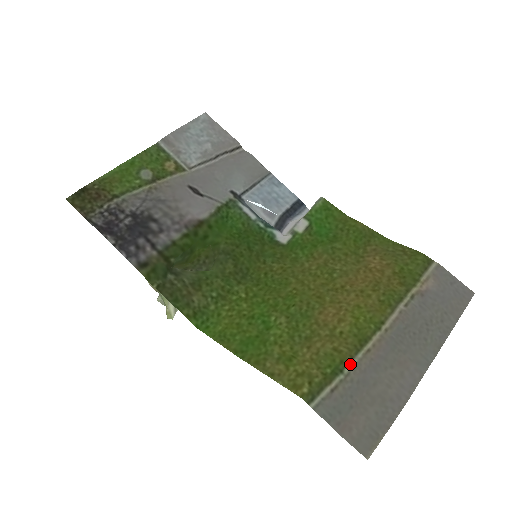
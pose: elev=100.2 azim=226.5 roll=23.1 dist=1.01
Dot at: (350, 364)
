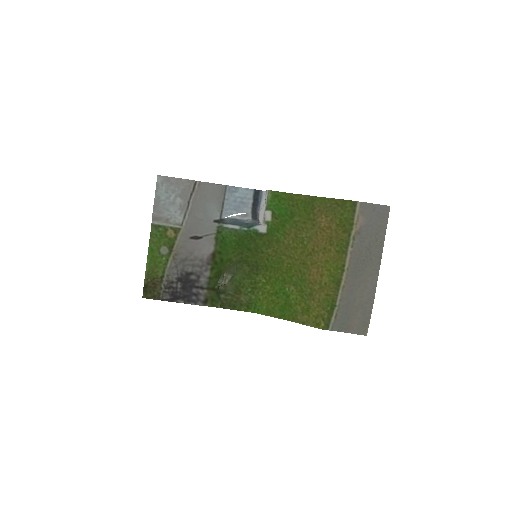
Dot at: (337, 300)
